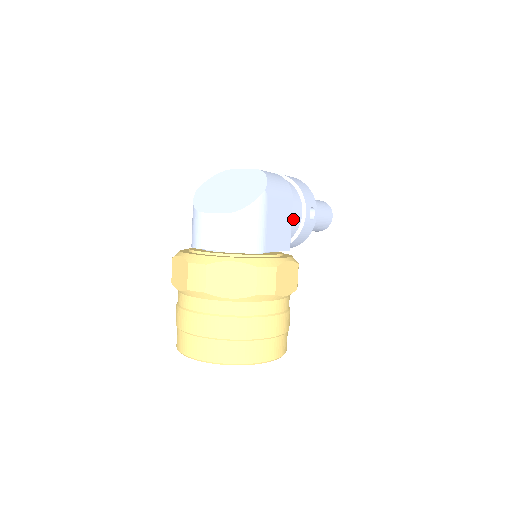
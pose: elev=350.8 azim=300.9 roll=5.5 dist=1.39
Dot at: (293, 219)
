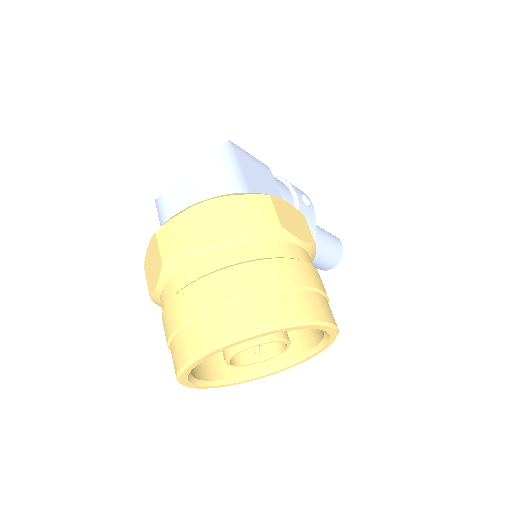
Dot at: (282, 195)
